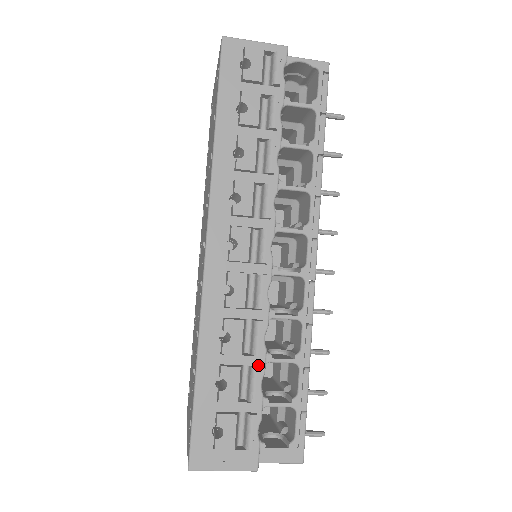
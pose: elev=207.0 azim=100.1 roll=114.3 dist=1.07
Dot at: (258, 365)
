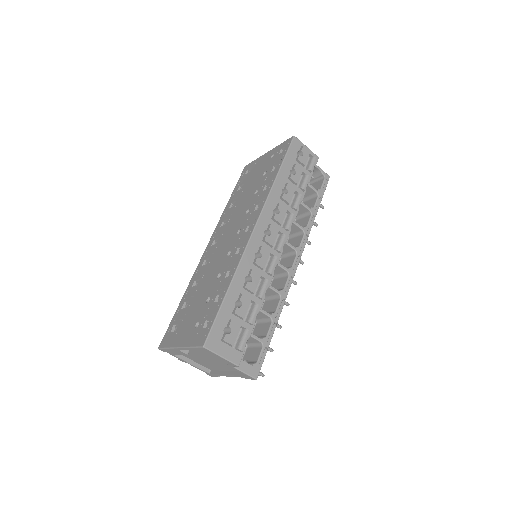
Dot at: (259, 304)
